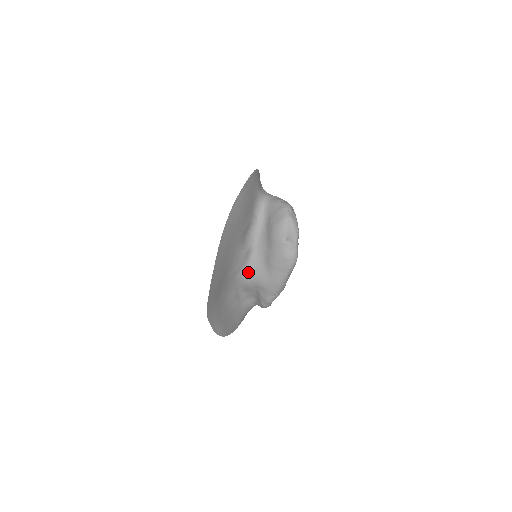
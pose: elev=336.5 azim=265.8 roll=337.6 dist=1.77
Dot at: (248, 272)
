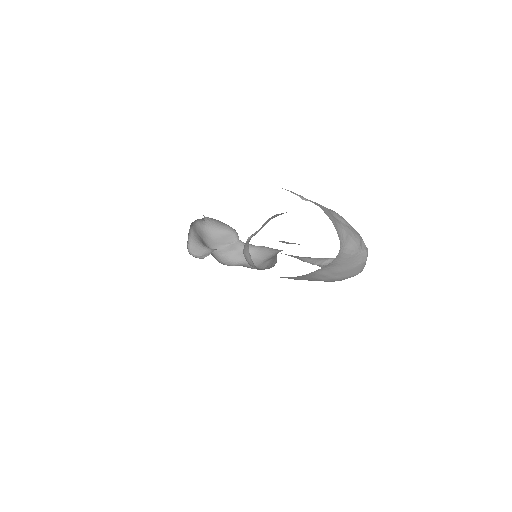
Dot at: occluded
